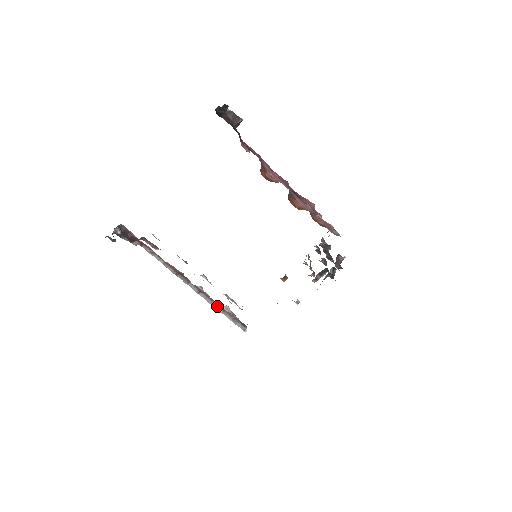
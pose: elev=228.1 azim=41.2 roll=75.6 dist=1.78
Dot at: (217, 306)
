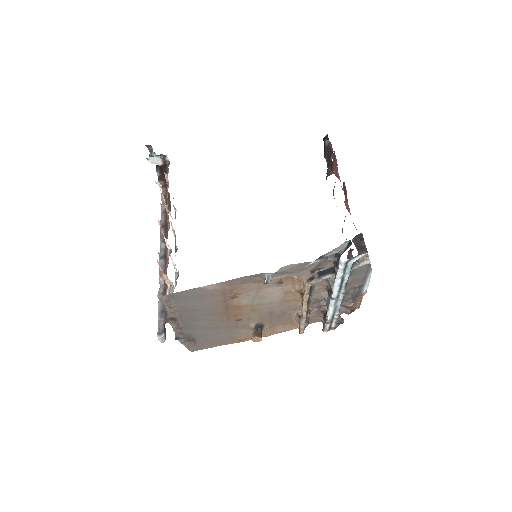
Dot at: (163, 285)
